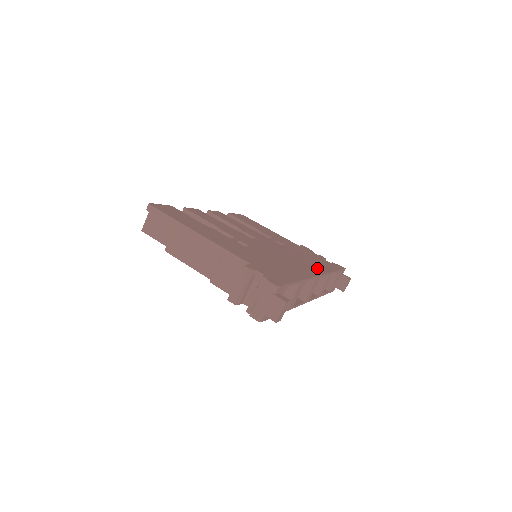
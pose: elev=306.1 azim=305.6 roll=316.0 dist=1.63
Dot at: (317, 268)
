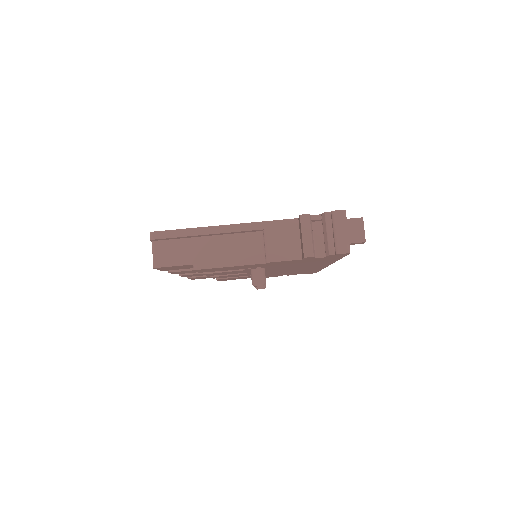
Dot at: occluded
